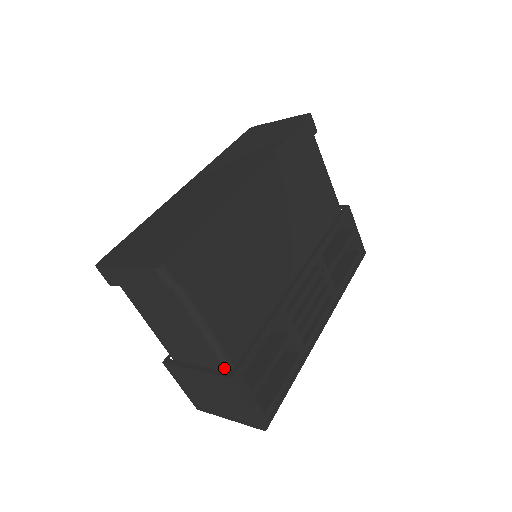
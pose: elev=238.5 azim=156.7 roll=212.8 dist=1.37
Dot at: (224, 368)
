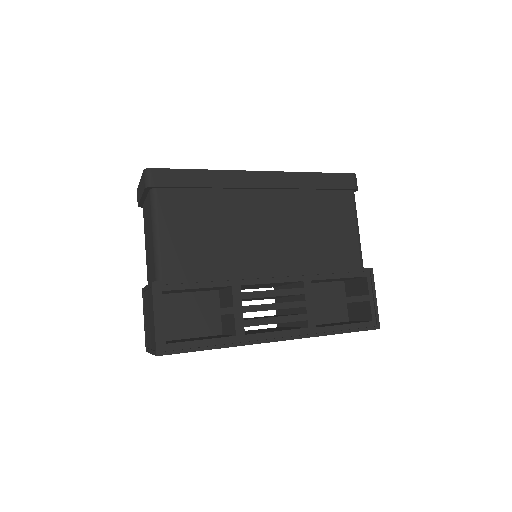
Dot at: (156, 278)
